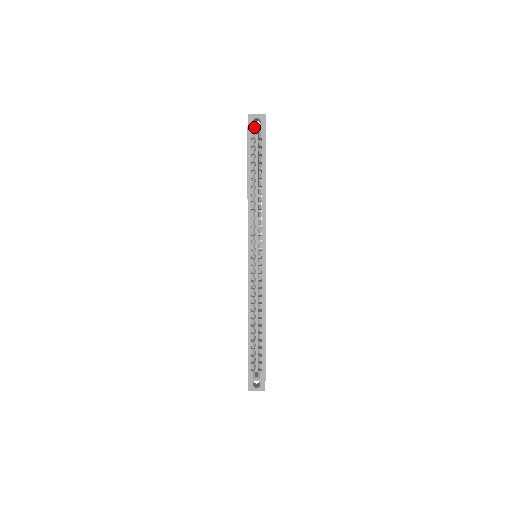
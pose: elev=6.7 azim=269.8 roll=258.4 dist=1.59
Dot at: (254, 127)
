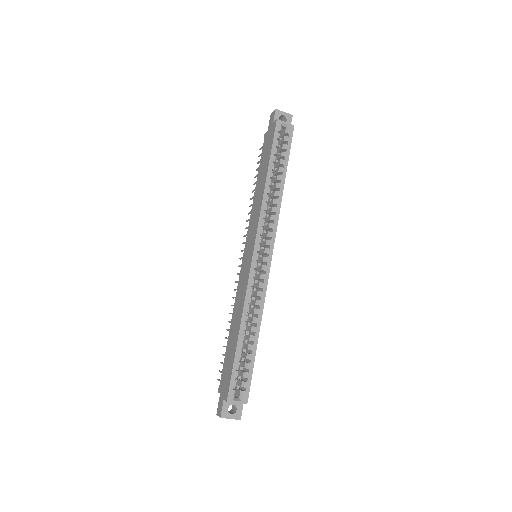
Dot at: (283, 121)
